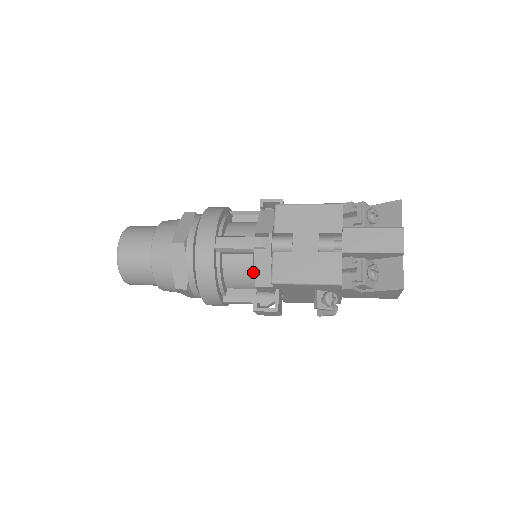
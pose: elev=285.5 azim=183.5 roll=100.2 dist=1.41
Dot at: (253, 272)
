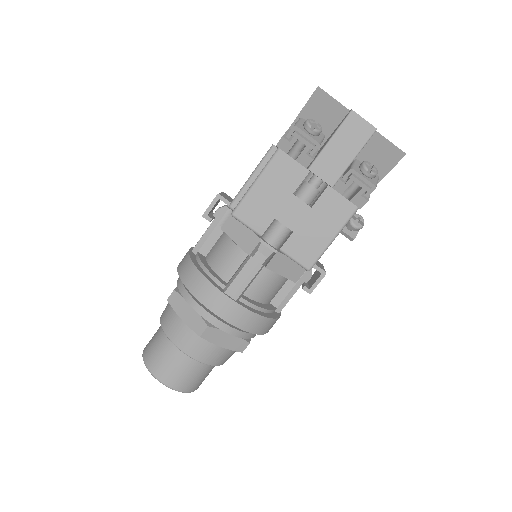
Dot at: (278, 275)
